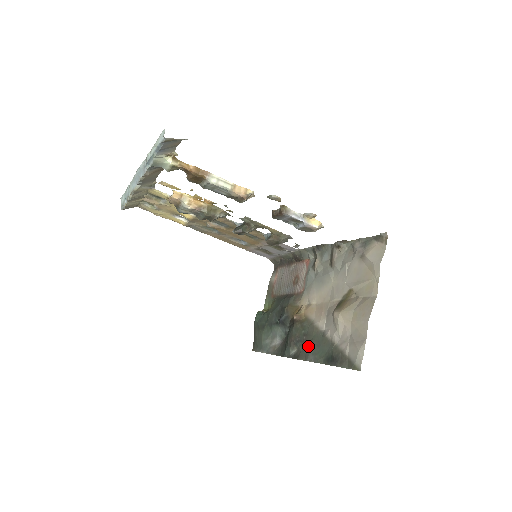
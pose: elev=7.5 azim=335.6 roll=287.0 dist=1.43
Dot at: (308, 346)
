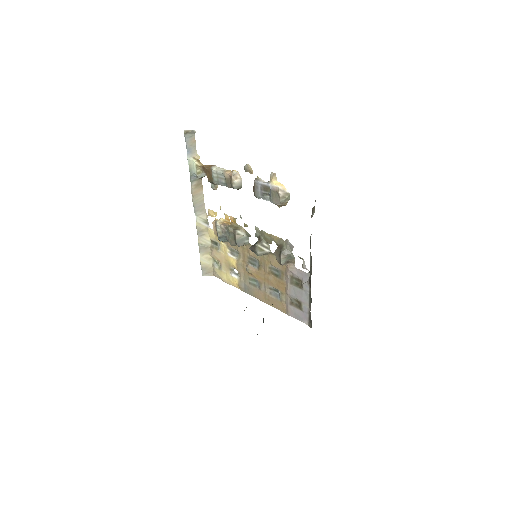
Dot at: occluded
